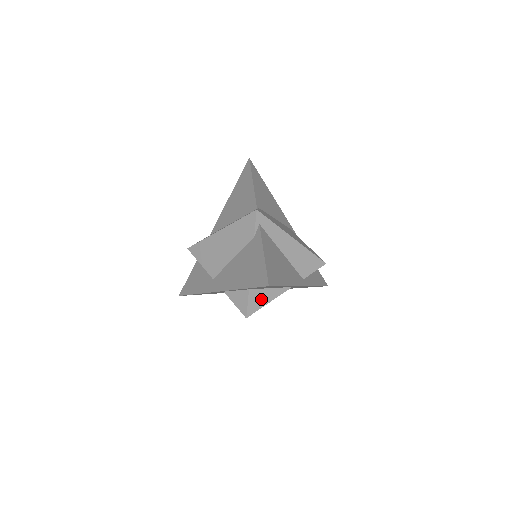
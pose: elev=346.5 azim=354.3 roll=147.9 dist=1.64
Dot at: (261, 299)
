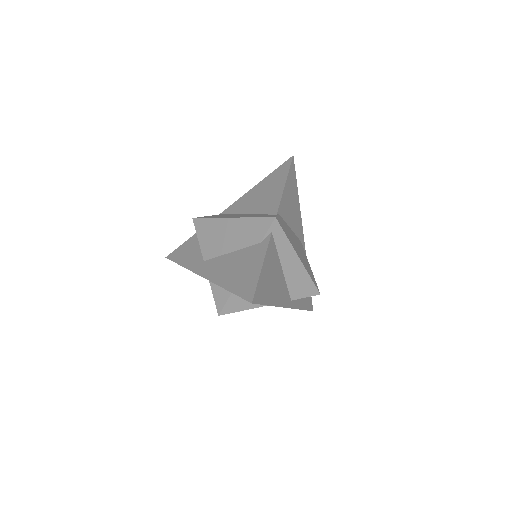
Dot at: (241, 303)
